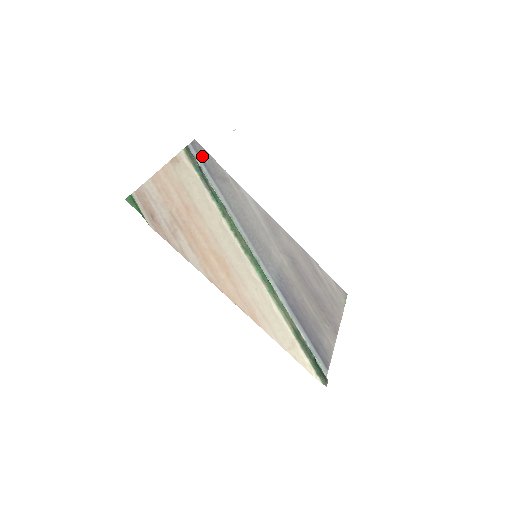
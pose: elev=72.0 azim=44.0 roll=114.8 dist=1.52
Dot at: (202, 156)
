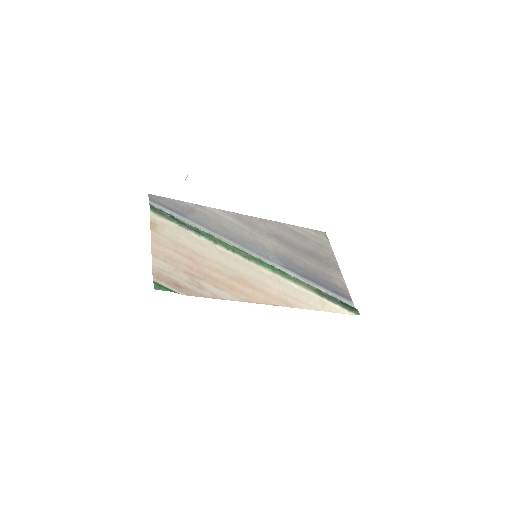
Dot at: (164, 204)
